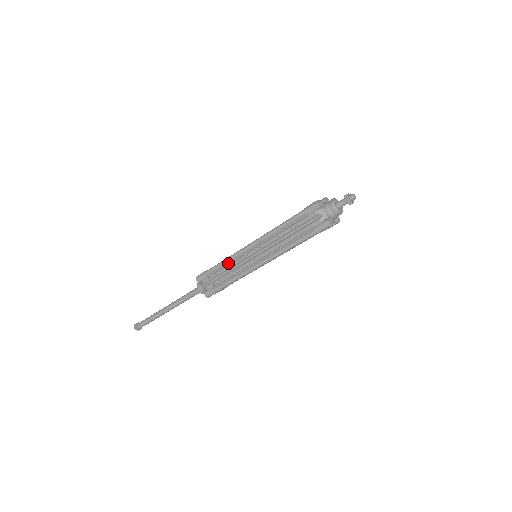
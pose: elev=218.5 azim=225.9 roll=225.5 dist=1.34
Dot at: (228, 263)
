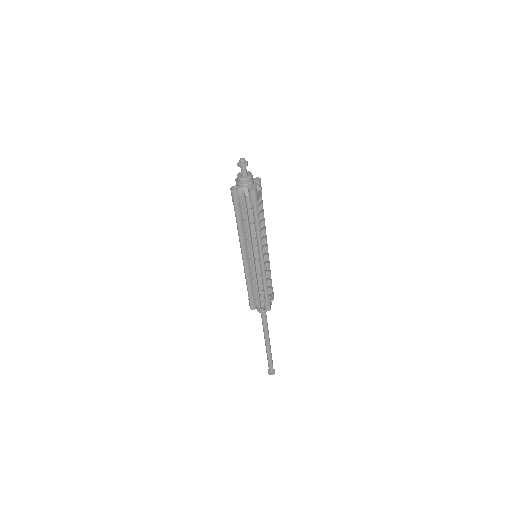
Dot at: (250, 280)
